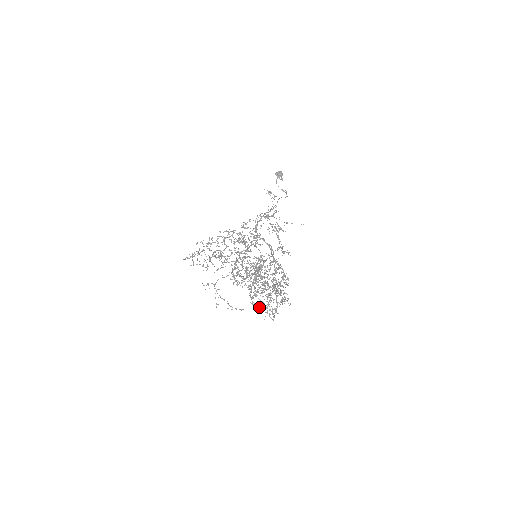
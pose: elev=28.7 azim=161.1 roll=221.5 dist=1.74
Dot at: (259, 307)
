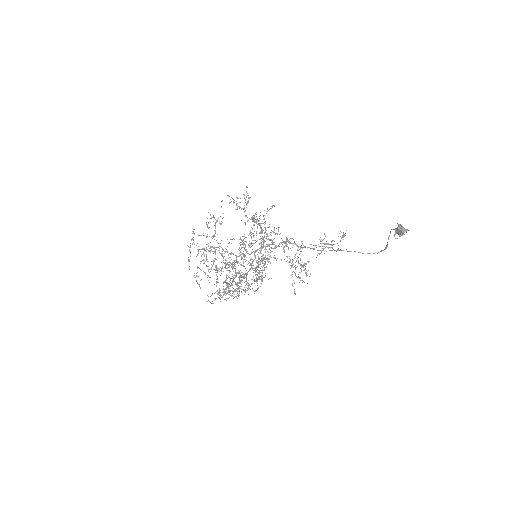
Dot at: occluded
